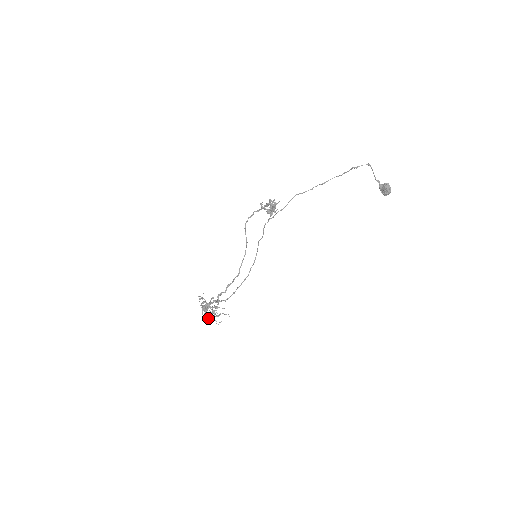
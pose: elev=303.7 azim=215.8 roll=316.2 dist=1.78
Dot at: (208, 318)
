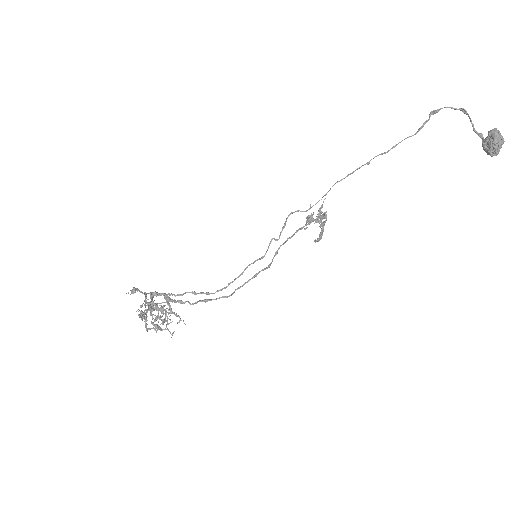
Dot at: (131, 293)
